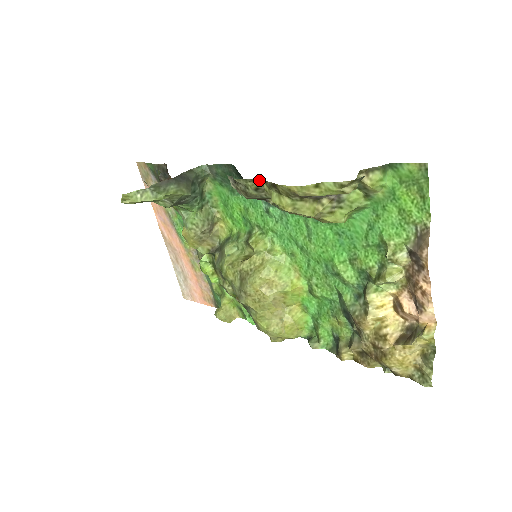
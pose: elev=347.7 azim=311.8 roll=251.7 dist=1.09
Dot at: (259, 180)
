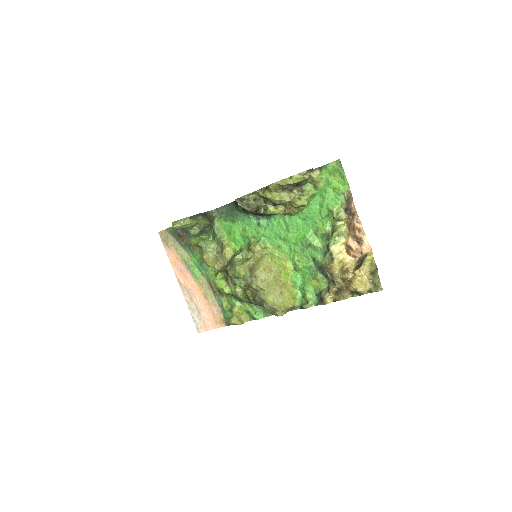
Dot at: (256, 193)
